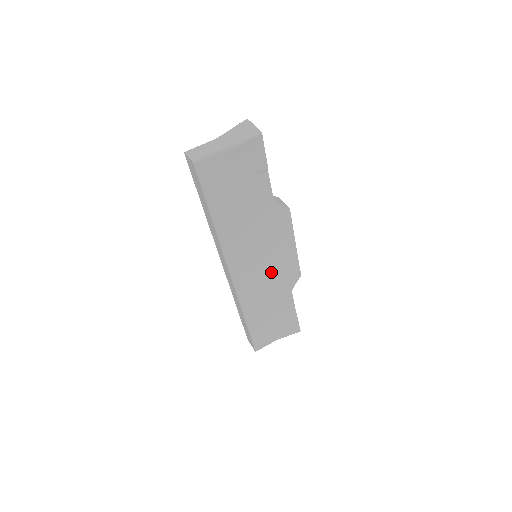
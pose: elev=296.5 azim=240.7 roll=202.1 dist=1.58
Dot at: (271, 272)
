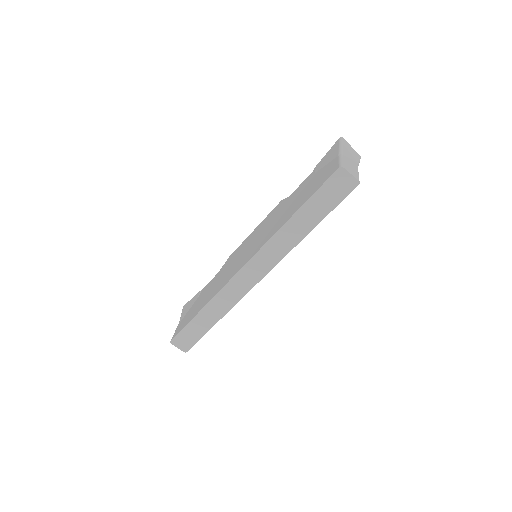
Dot at: occluded
